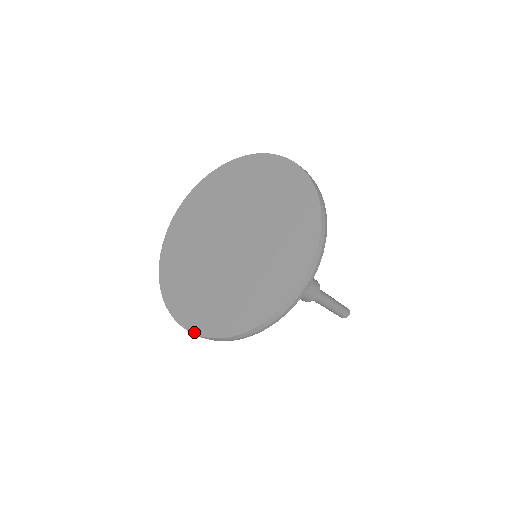
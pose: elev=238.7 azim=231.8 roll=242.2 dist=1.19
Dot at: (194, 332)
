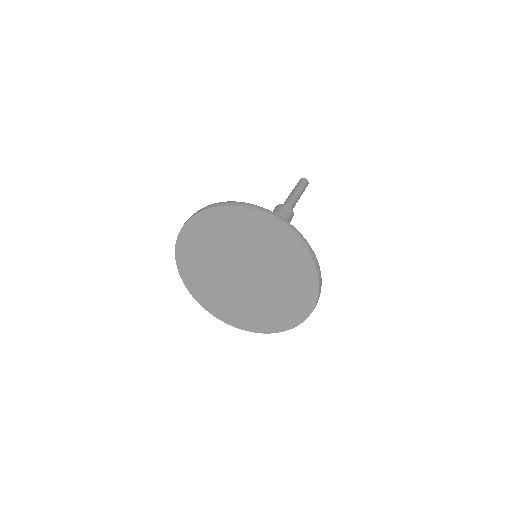
Dot at: (283, 331)
